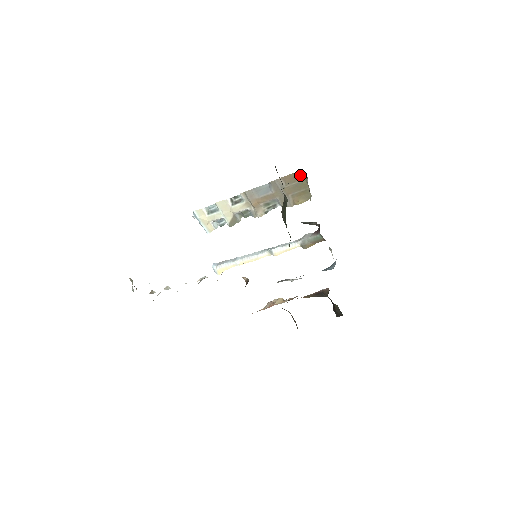
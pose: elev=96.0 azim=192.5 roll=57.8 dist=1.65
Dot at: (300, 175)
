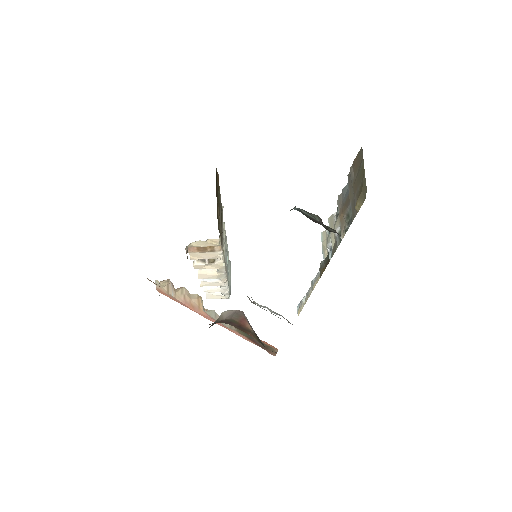
Dot at: (362, 154)
